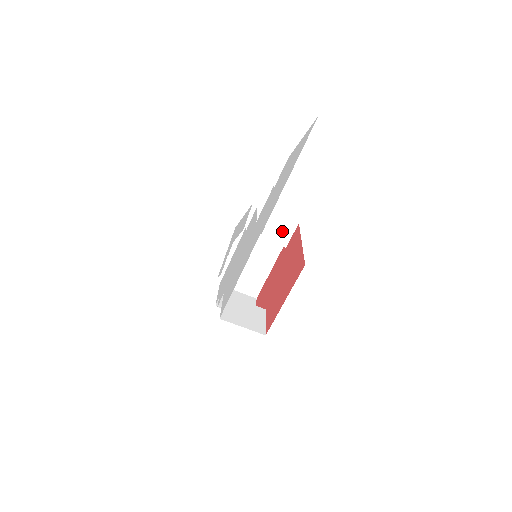
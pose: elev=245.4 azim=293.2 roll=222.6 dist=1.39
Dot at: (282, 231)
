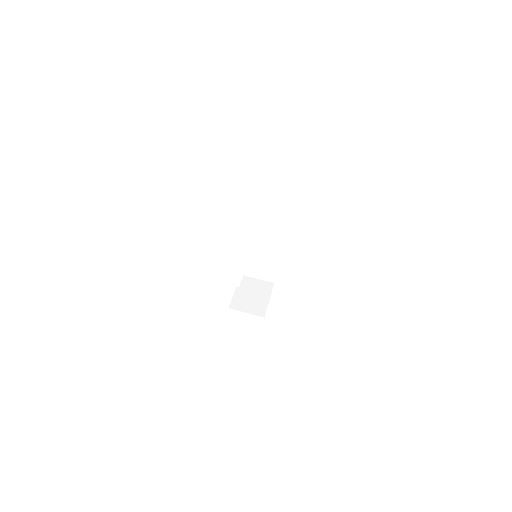
Dot at: (276, 233)
